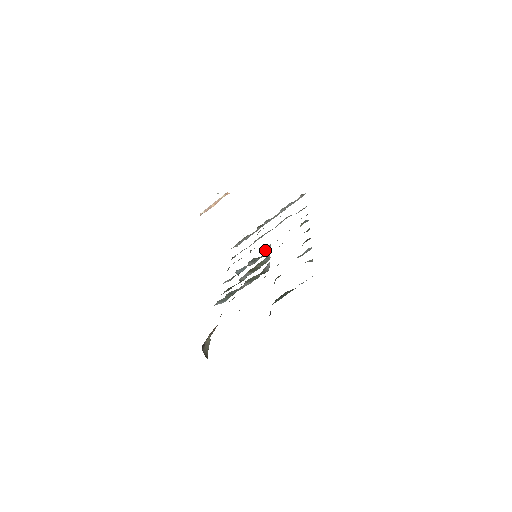
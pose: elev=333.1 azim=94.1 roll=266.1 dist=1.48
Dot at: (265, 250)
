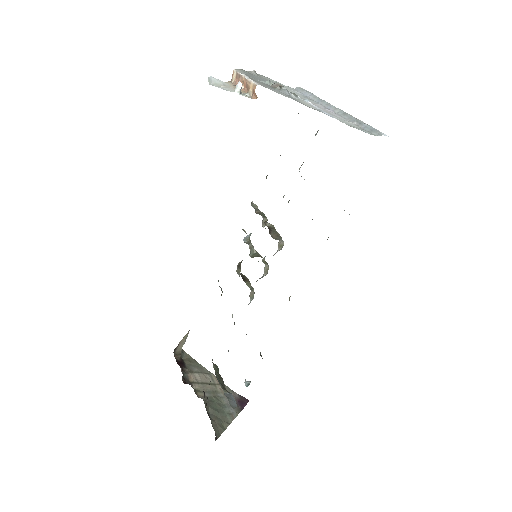
Dot at: occluded
